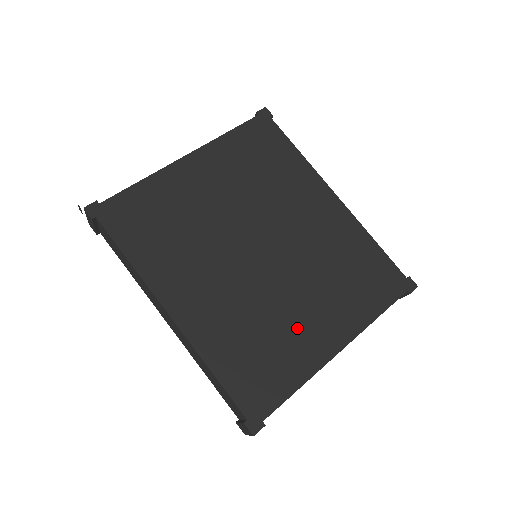
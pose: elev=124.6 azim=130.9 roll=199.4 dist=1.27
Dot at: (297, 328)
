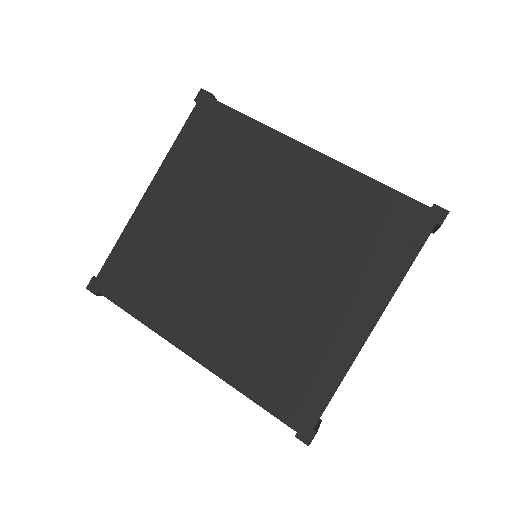
Dot at: (317, 322)
